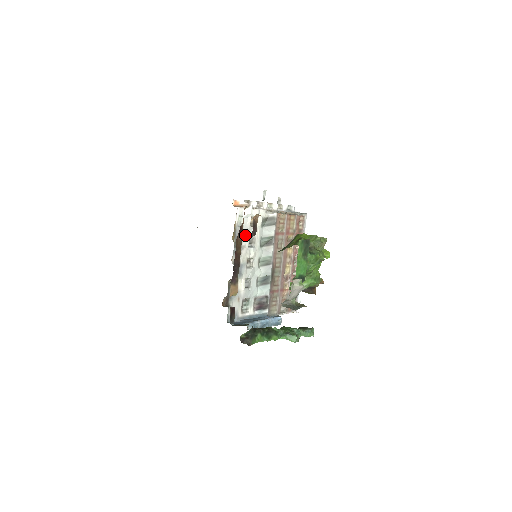
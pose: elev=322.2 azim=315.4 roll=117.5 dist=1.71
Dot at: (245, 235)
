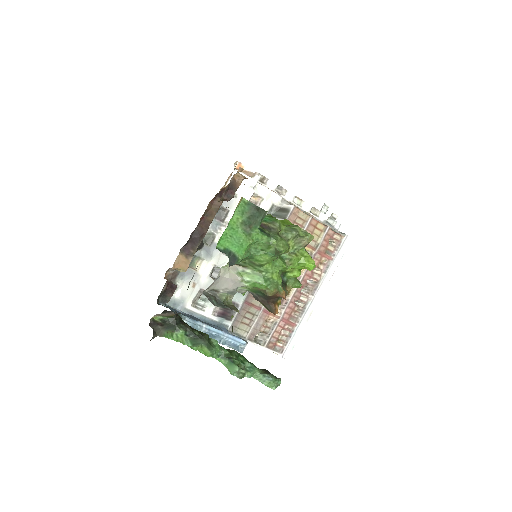
Dot at: occluded
